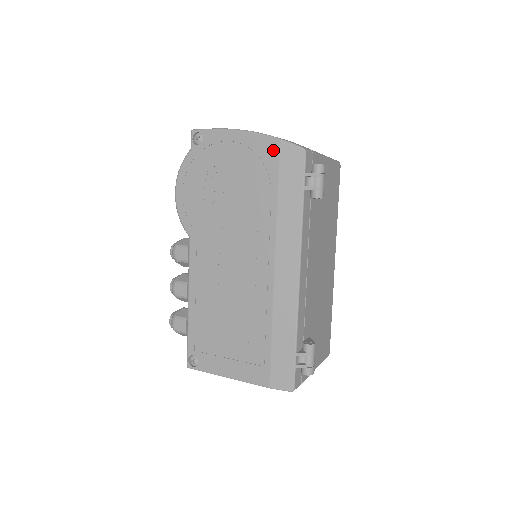
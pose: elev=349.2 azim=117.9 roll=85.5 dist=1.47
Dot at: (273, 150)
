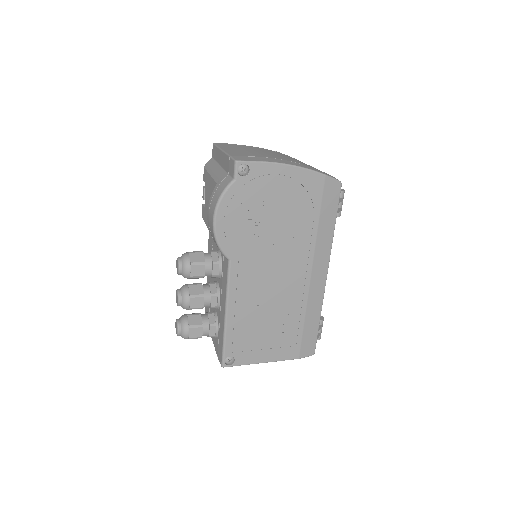
Dot at: (319, 184)
